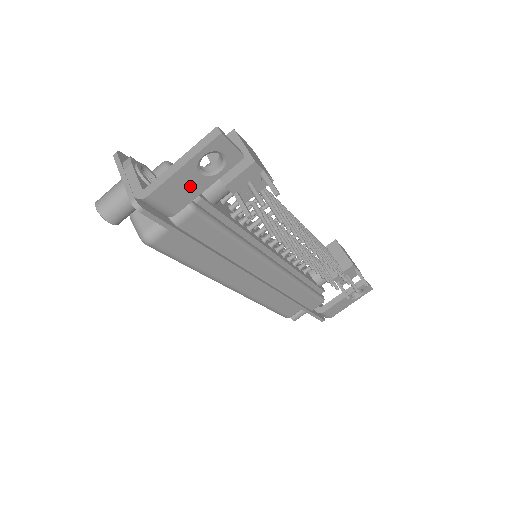
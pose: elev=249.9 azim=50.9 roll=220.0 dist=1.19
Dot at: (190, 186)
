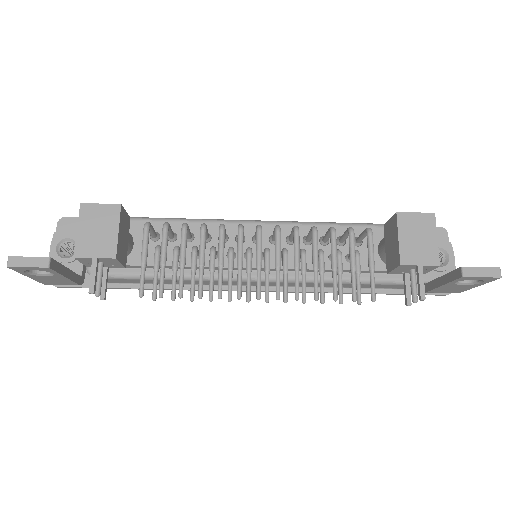
Dot at: (55, 279)
